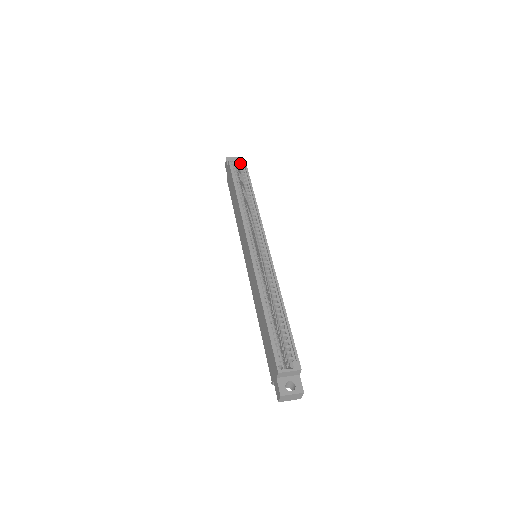
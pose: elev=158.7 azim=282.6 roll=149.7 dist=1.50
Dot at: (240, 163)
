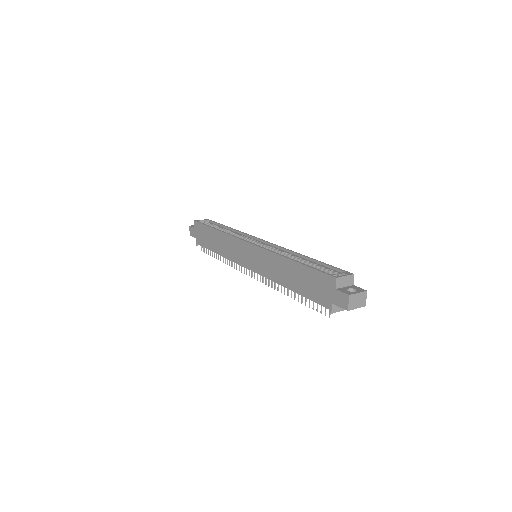
Dot at: (206, 221)
